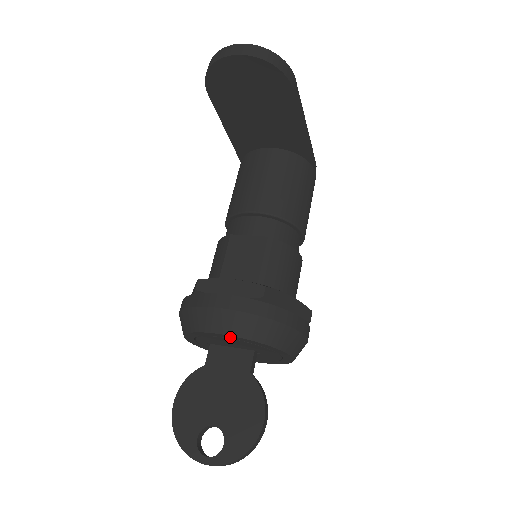
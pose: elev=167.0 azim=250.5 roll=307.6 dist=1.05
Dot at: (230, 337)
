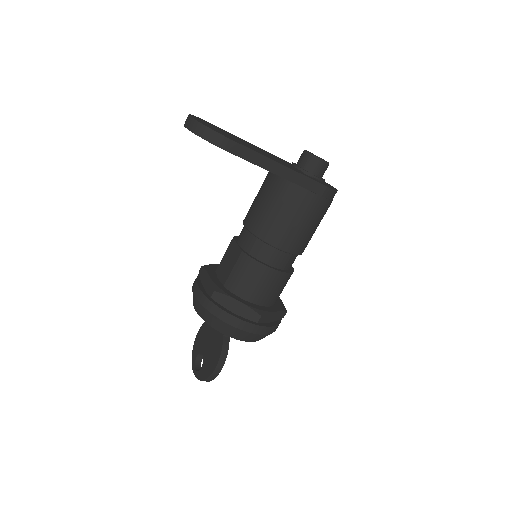
Dot at: occluded
